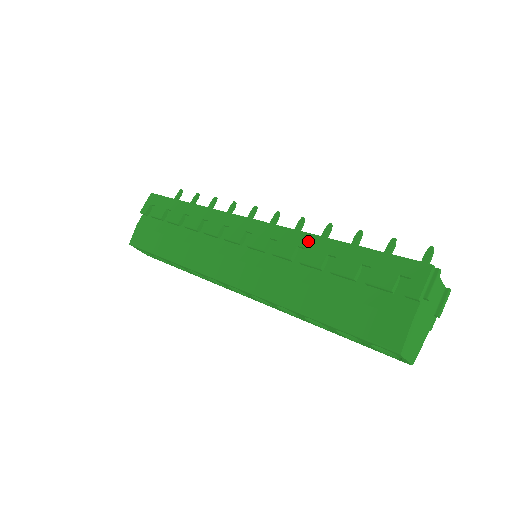
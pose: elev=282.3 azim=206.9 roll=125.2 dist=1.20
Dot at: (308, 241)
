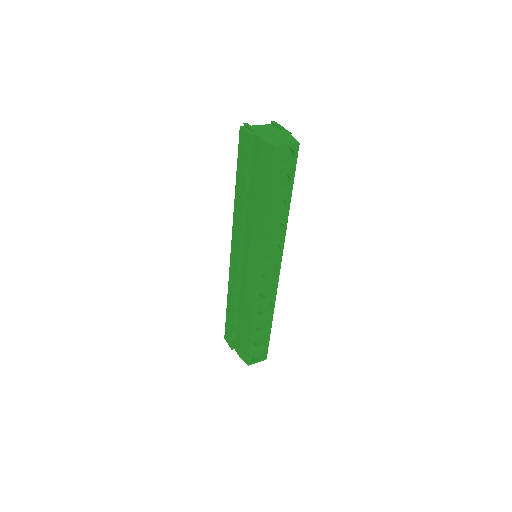
Dot at: (236, 209)
